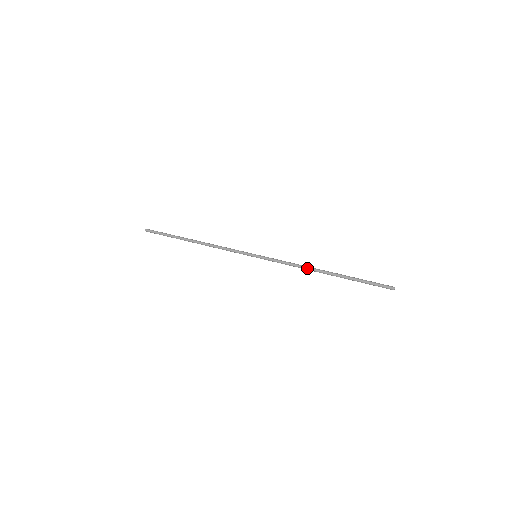
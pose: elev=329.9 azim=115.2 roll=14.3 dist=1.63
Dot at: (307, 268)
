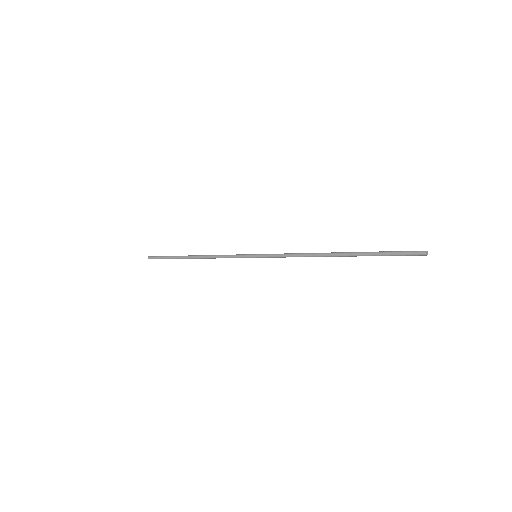
Dot at: (313, 255)
